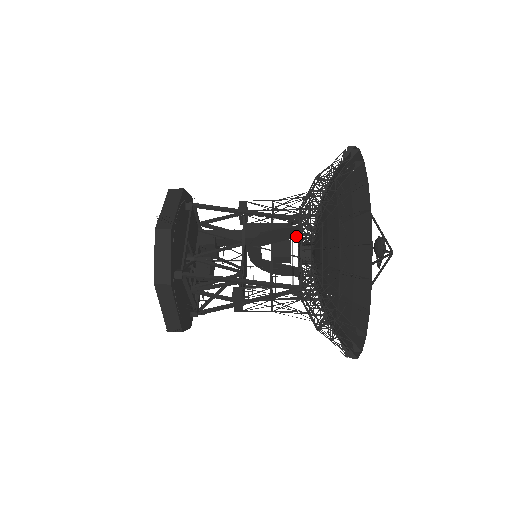
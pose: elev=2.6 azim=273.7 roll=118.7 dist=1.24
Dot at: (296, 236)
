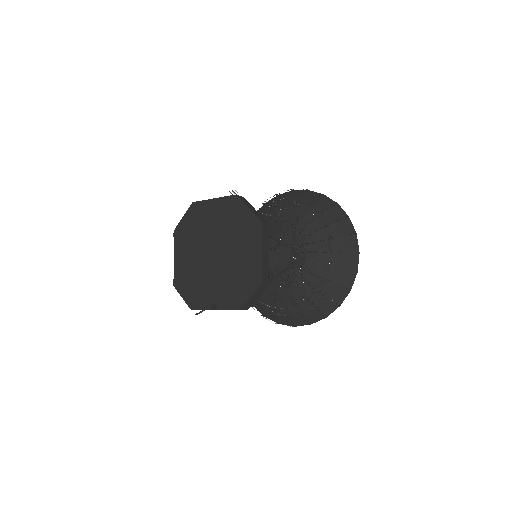
Dot at: (279, 233)
